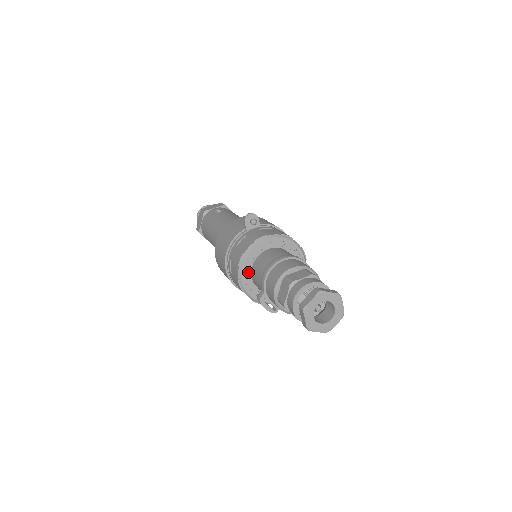
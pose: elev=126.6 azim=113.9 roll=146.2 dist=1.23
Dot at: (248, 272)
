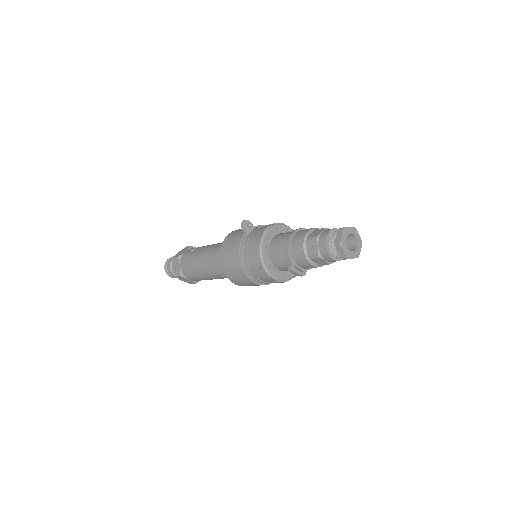
Dot at: (268, 259)
